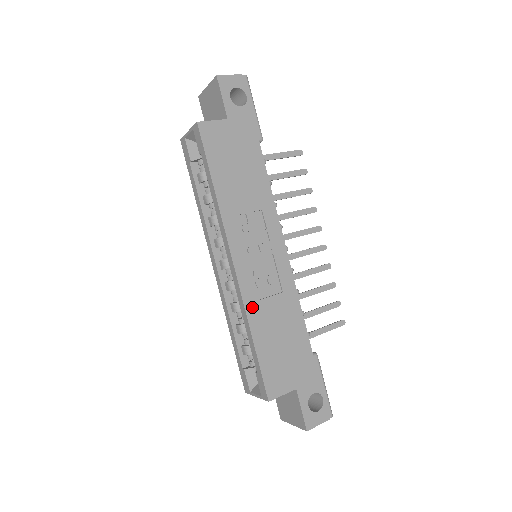
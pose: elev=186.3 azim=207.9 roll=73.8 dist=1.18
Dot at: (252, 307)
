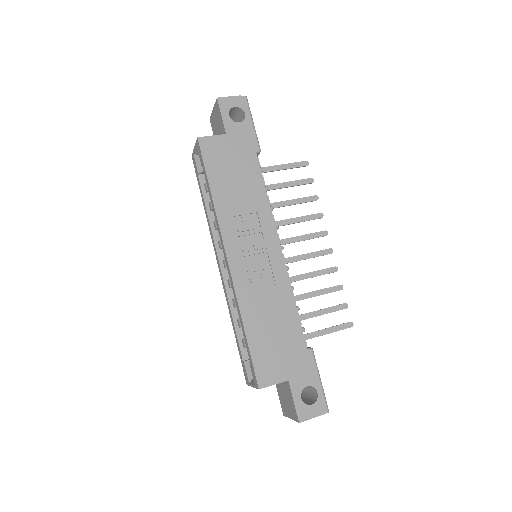
Dot at: (245, 300)
